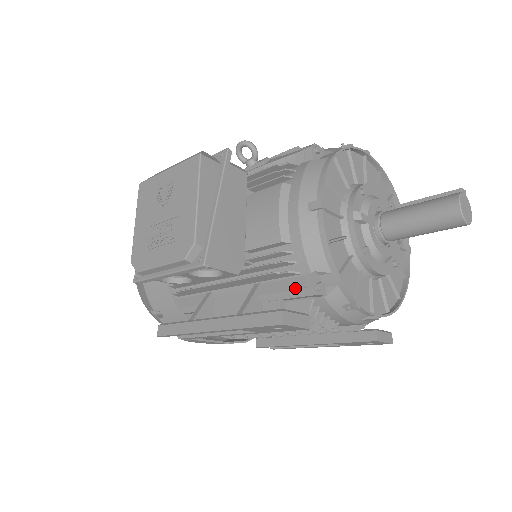
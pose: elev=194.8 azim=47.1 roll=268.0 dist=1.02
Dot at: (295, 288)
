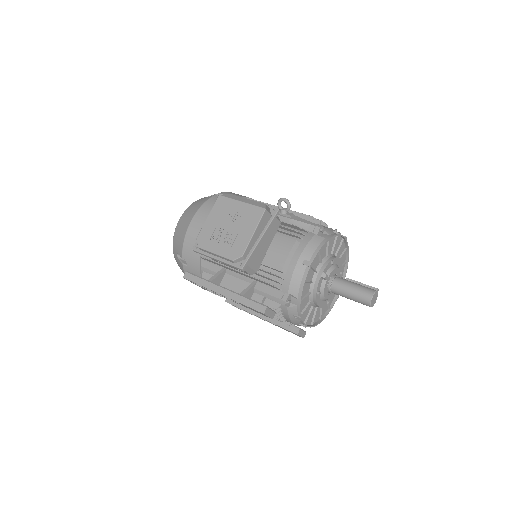
Dot at: (276, 296)
